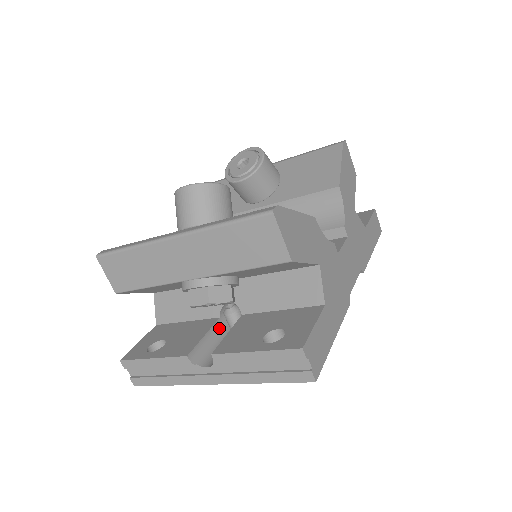
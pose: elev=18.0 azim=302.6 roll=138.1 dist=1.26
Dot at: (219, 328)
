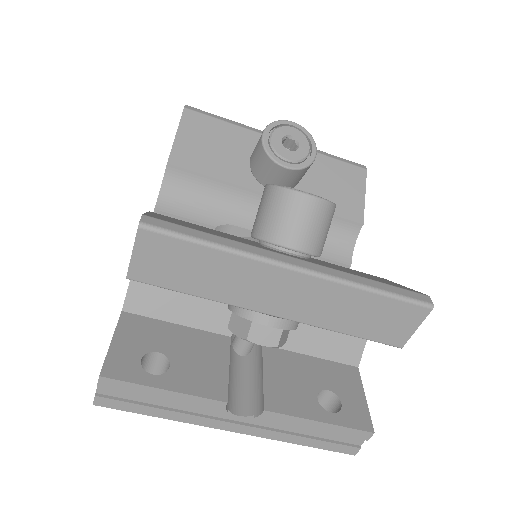
Dot at: occluded
